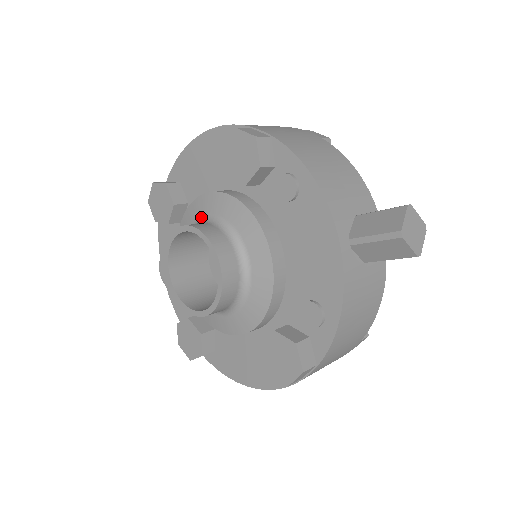
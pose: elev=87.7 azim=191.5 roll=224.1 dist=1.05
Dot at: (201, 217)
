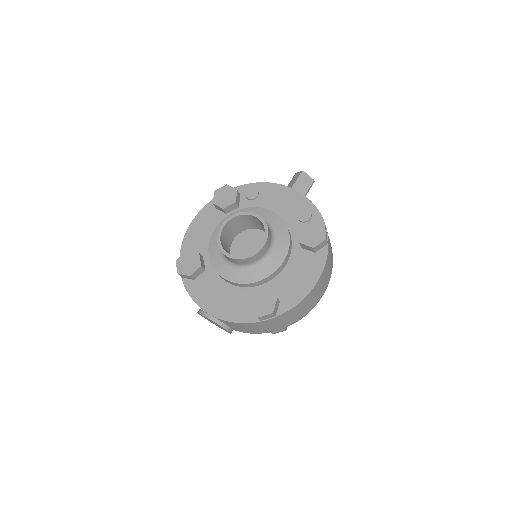
Dot at: occluded
